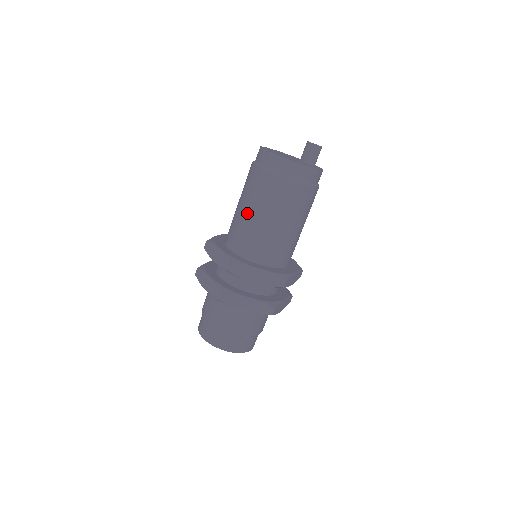
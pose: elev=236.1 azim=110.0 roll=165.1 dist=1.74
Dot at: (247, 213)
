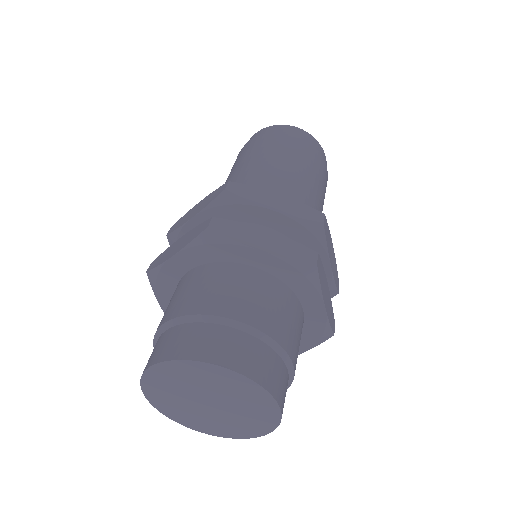
Dot at: (239, 171)
